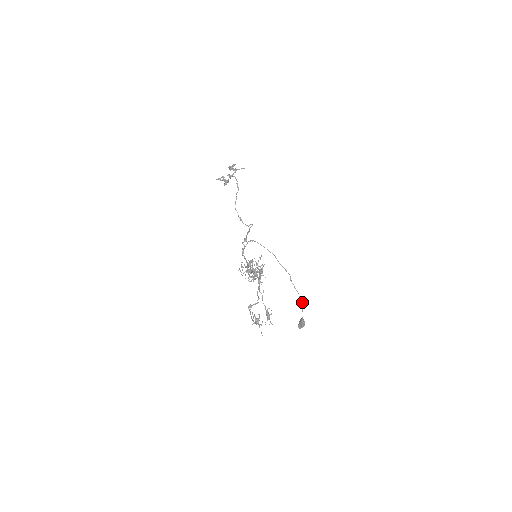
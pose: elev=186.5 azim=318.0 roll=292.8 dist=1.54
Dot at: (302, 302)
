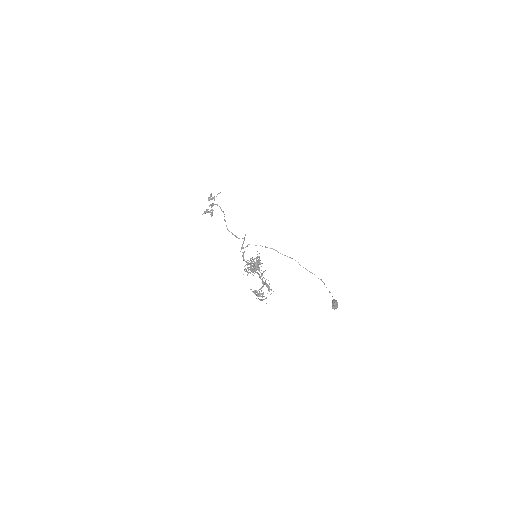
Dot at: (323, 282)
